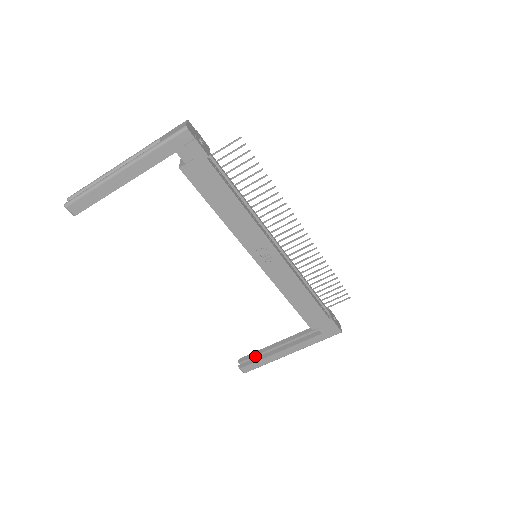
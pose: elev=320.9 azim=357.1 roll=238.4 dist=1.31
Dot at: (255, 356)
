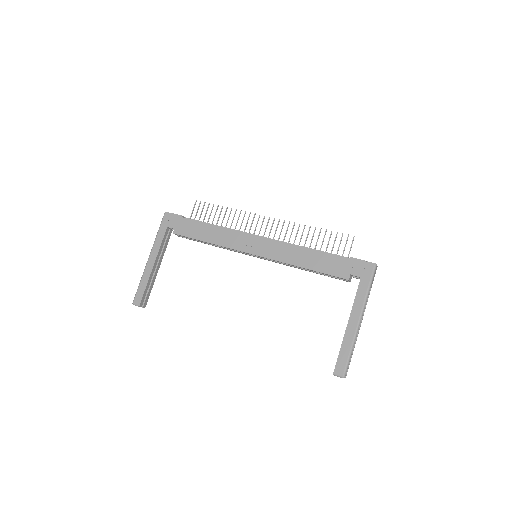
Dot at: occluded
